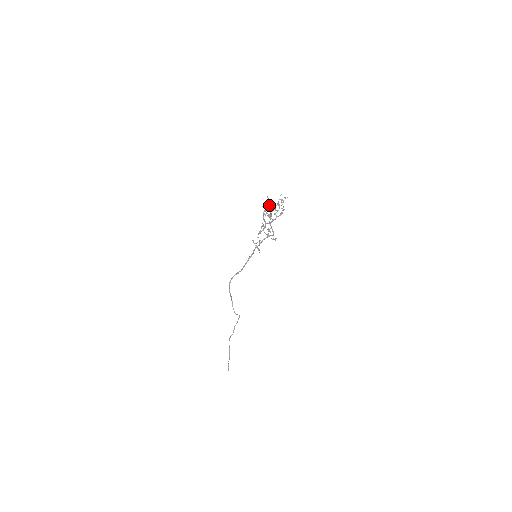
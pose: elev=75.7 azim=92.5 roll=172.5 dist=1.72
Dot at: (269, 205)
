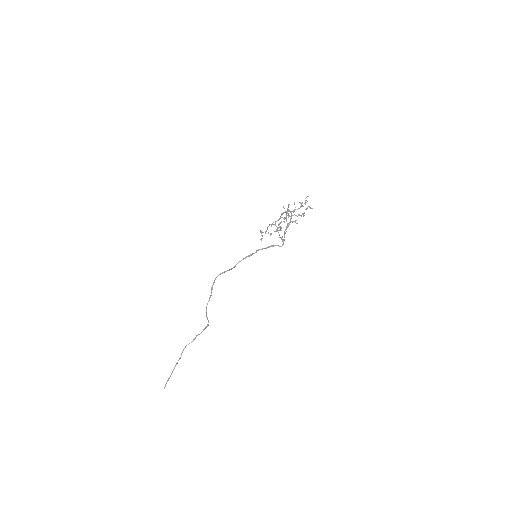
Dot at: (292, 211)
